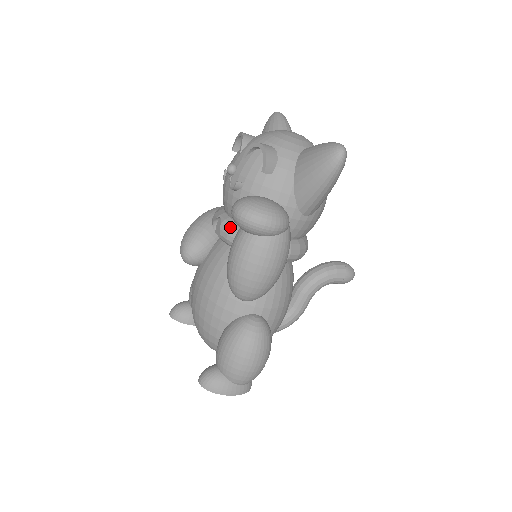
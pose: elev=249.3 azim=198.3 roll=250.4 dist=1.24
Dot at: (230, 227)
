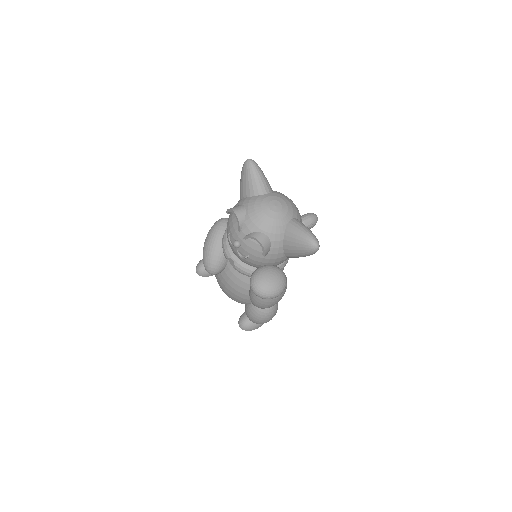
Dot at: (243, 269)
